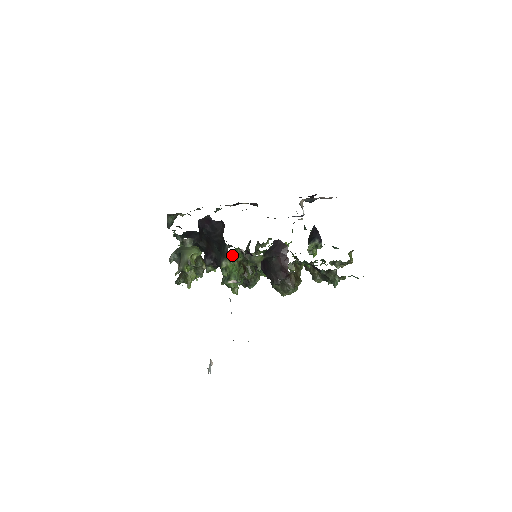
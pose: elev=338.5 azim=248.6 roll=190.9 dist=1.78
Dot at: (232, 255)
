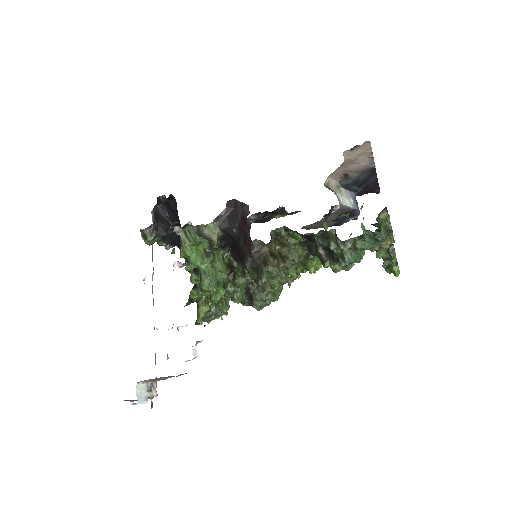
Dot at: (180, 232)
